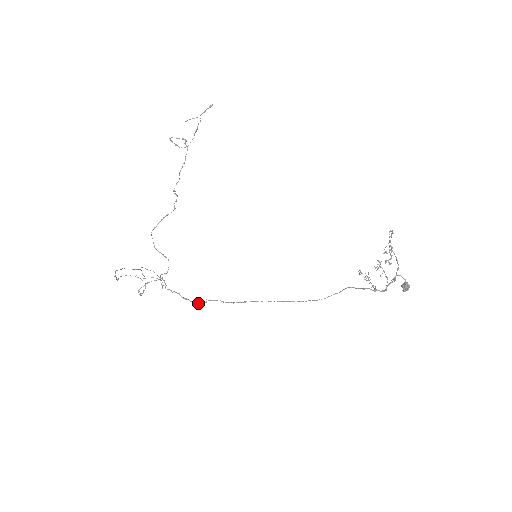
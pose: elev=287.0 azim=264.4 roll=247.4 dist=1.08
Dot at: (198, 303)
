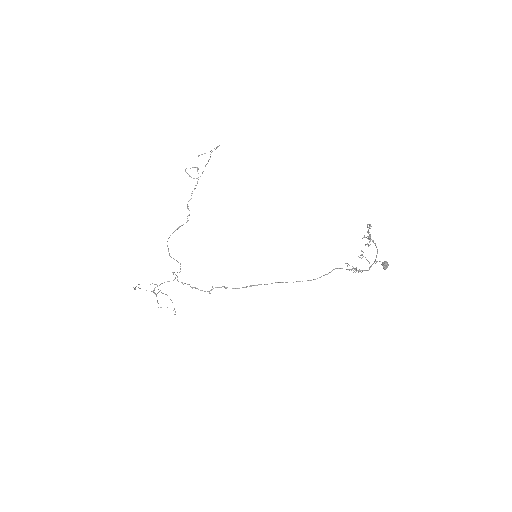
Dot at: (205, 291)
